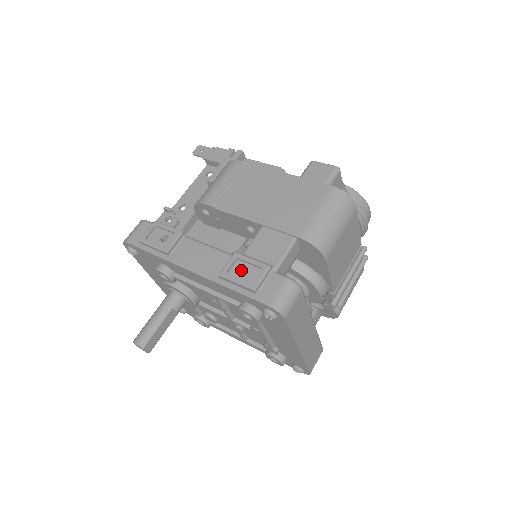
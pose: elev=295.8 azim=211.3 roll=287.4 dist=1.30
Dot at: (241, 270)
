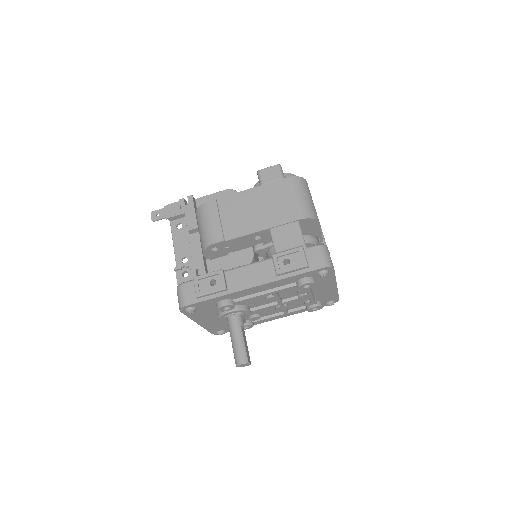
Dot at: (284, 263)
